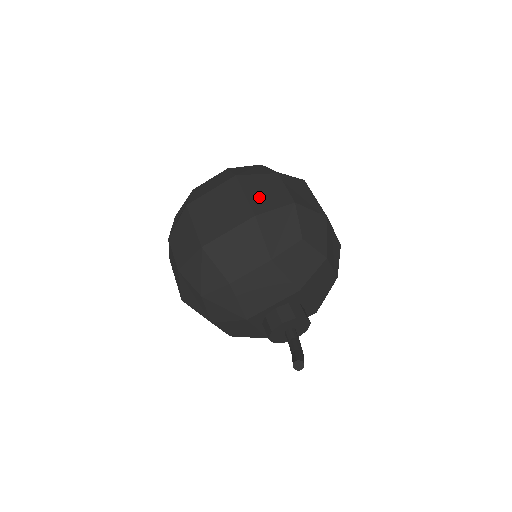
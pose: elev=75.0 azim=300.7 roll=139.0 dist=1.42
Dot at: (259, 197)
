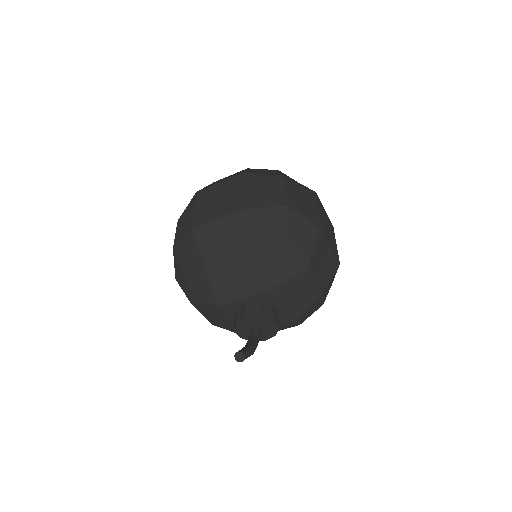
Dot at: (255, 194)
